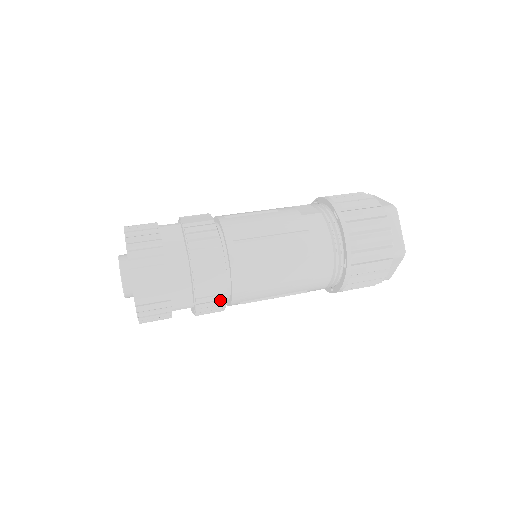
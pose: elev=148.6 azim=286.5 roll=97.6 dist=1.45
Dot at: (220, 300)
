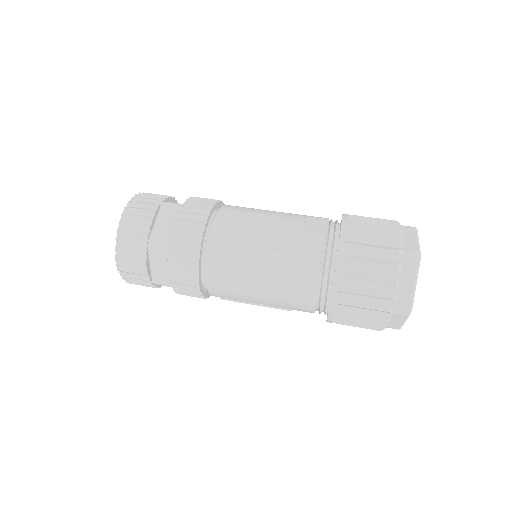
Dot at: (195, 290)
